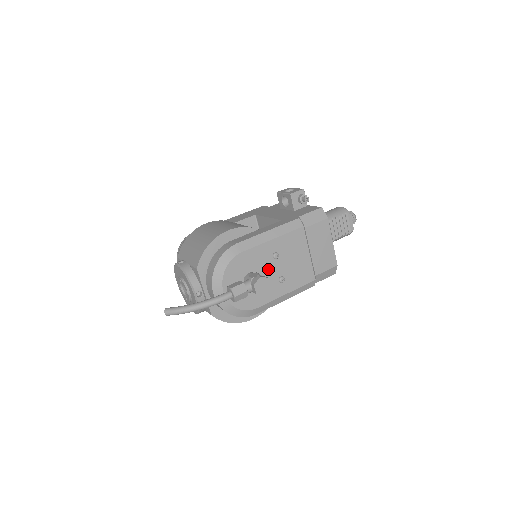
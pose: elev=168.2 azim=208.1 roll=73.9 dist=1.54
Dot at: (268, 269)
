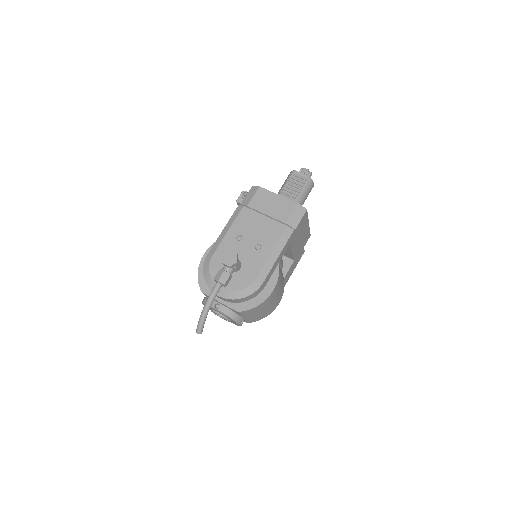
Dot at: (241, 250)
